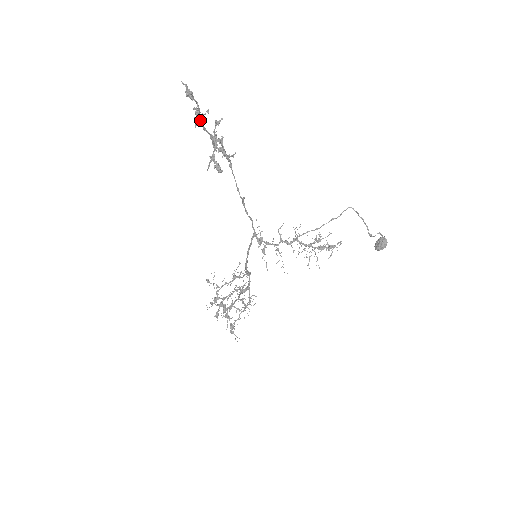
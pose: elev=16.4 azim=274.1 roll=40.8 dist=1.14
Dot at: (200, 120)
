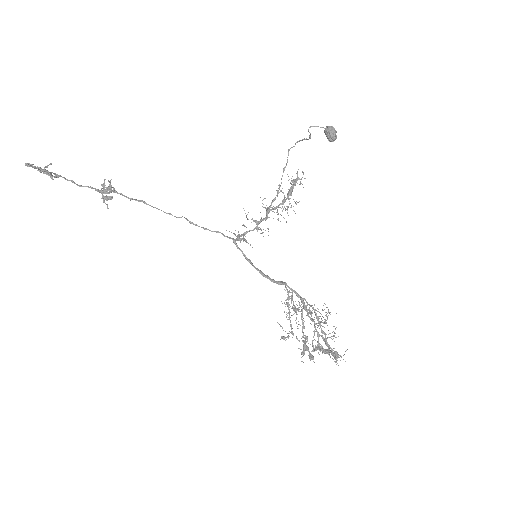
Dot at: (47, 171)
